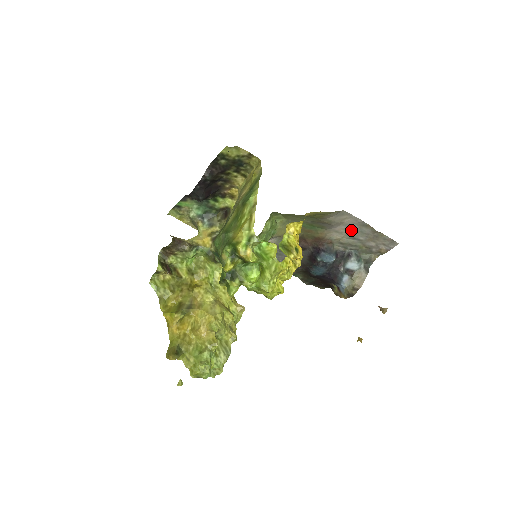
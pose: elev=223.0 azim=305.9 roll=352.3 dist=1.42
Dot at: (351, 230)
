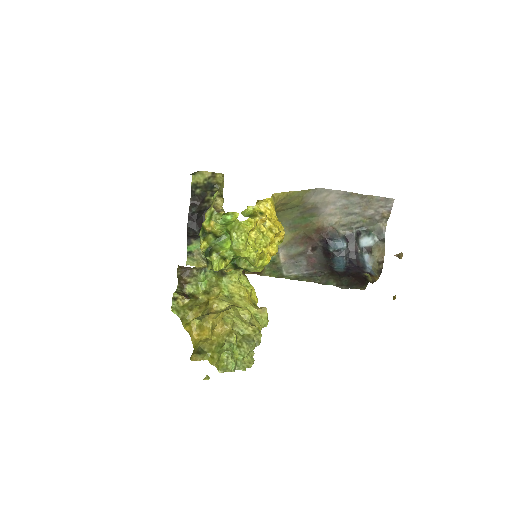
Dot at: (341, 207)
